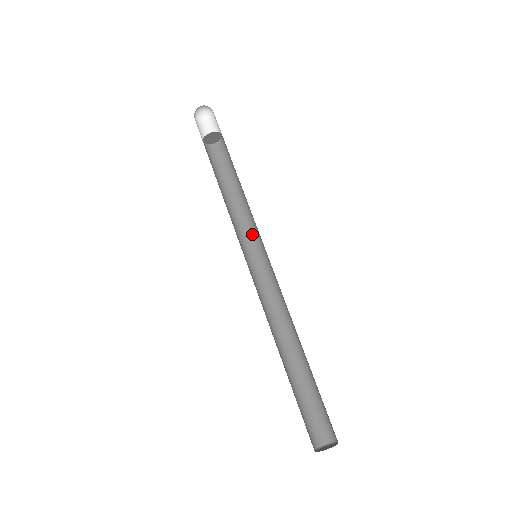
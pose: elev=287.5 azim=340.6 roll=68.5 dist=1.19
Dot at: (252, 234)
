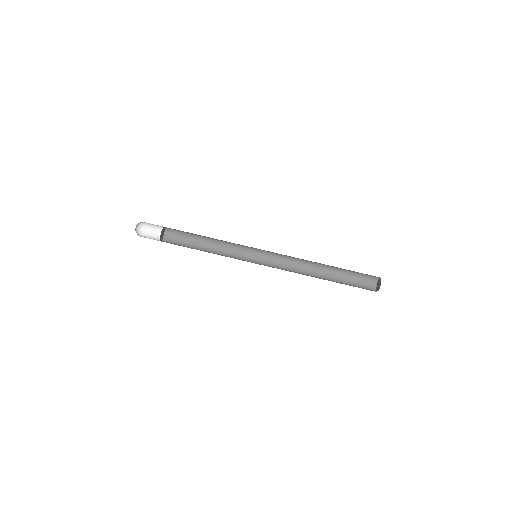
Dot at: (239, 249)
